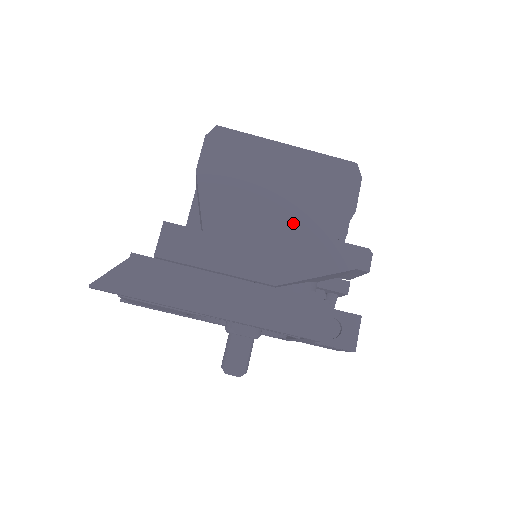
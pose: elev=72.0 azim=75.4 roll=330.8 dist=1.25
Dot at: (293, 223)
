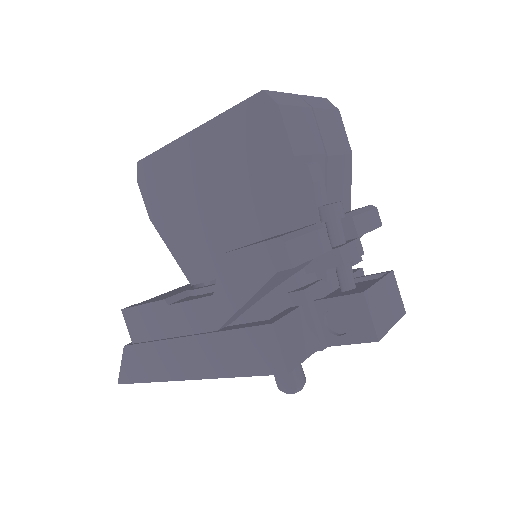
Dot at: (242, 217)
